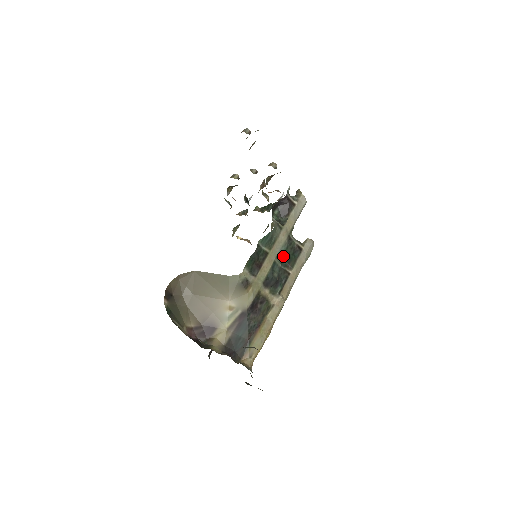
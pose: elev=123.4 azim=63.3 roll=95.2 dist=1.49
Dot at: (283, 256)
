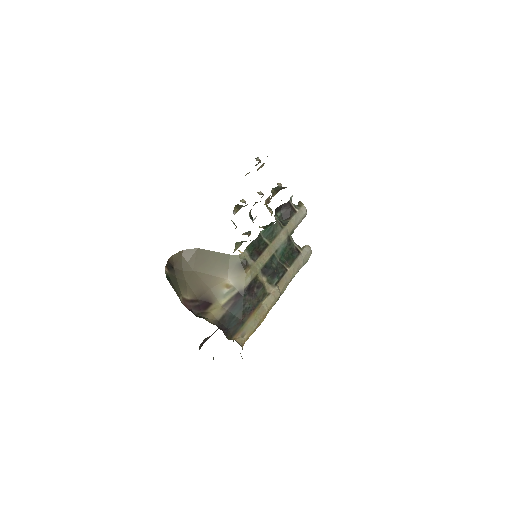
Dot at: (282, 253)
